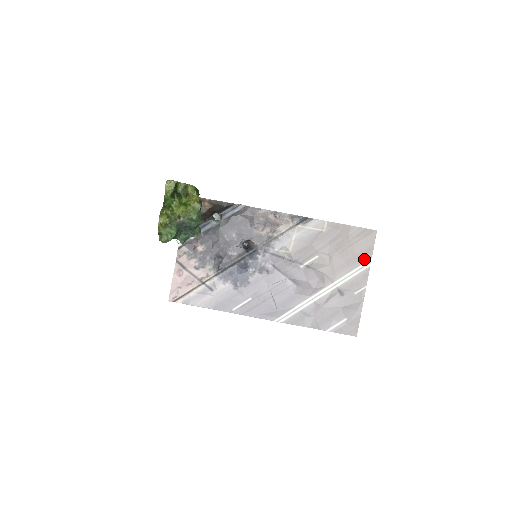
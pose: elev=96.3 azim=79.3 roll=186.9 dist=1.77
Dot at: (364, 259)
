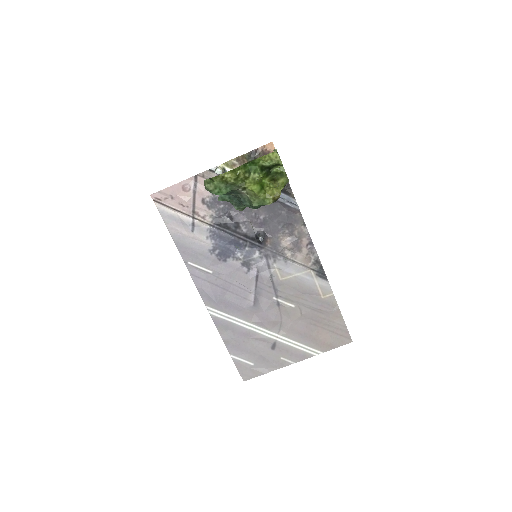
Dot at: (318, 347)
